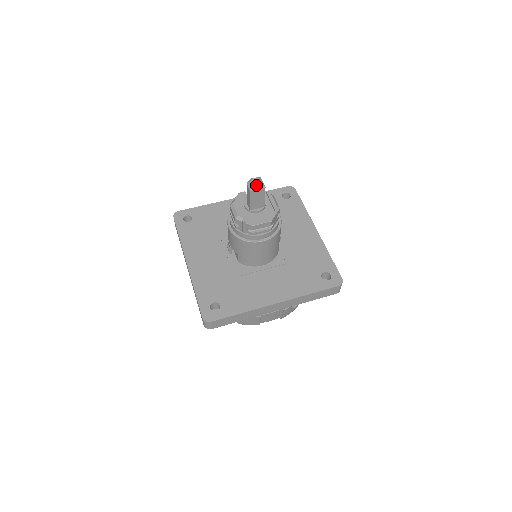
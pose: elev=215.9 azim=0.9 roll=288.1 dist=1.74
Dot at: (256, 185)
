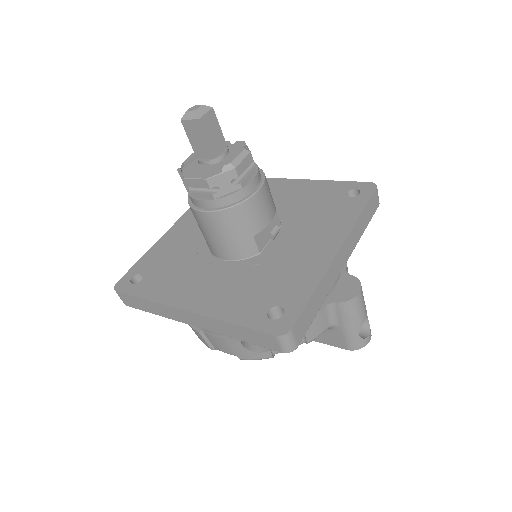
Dot at: (190, 113)
